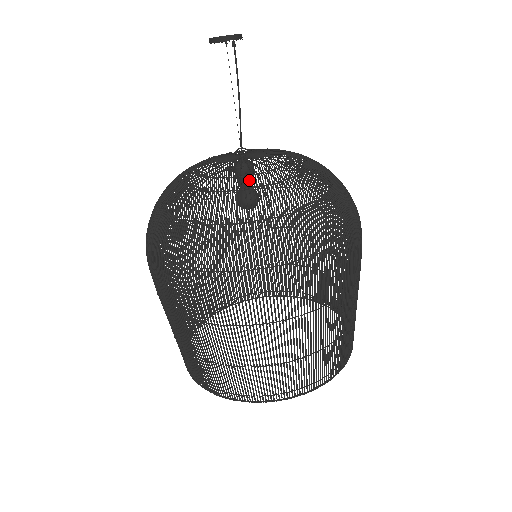
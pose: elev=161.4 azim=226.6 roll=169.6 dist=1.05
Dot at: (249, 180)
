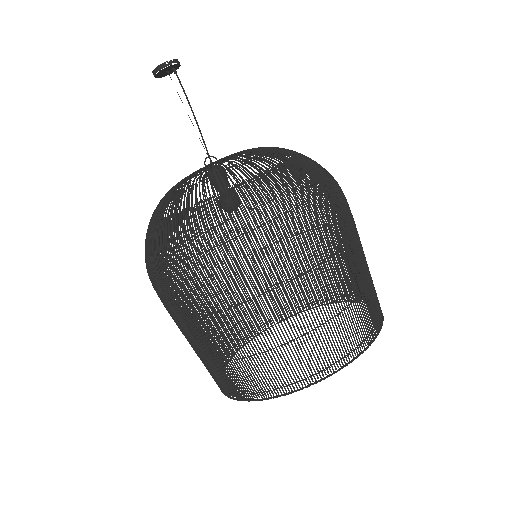
Dot at: occluded
